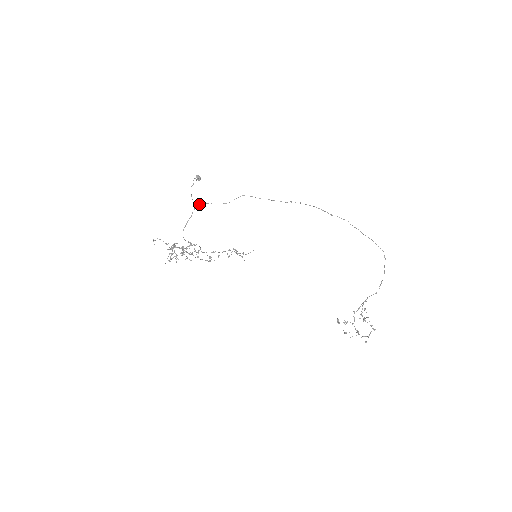
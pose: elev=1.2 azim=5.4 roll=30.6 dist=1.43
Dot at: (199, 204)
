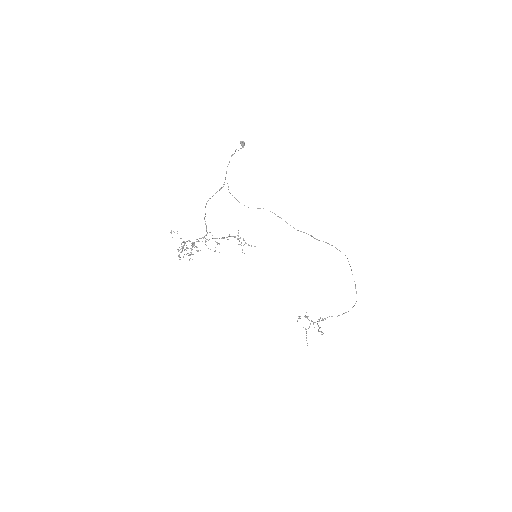
Dot at: (228, 187)
